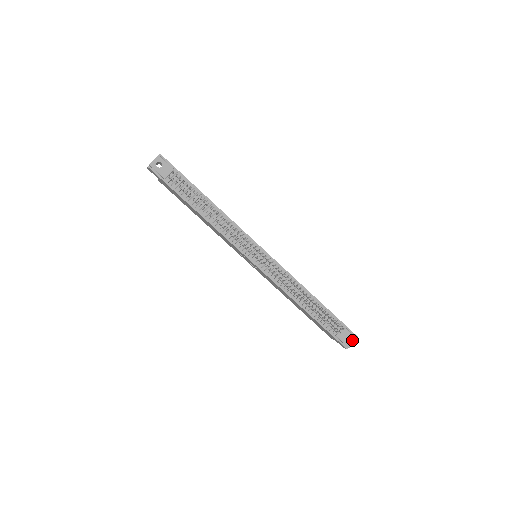
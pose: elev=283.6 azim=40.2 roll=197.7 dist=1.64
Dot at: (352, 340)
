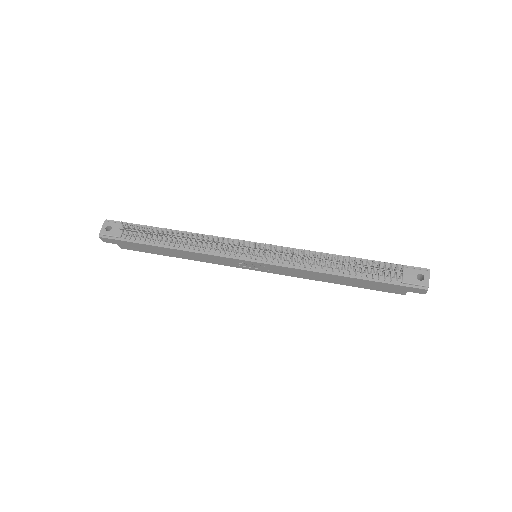
Dot at: (425, 276)
